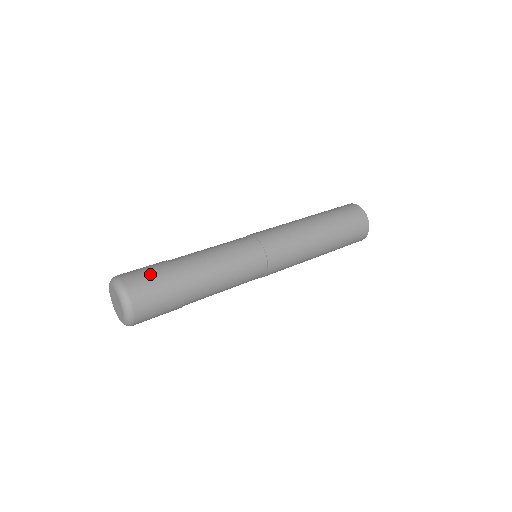
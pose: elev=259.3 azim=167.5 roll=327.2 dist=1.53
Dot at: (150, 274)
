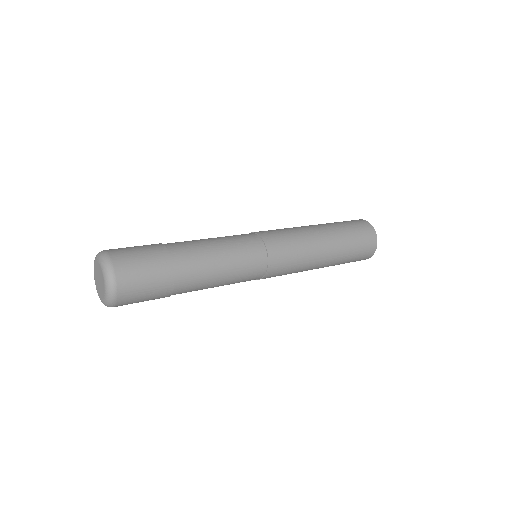
Dot at: (145, 263)
